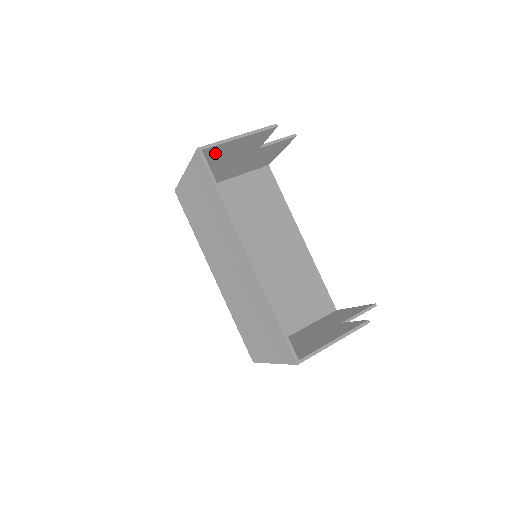
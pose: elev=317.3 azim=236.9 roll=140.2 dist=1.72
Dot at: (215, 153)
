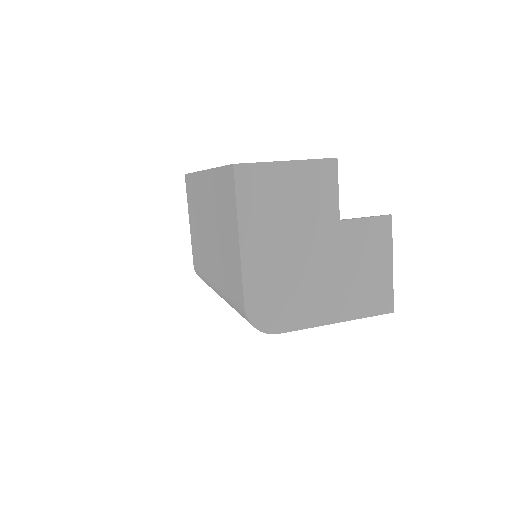
Dot at: occluded
